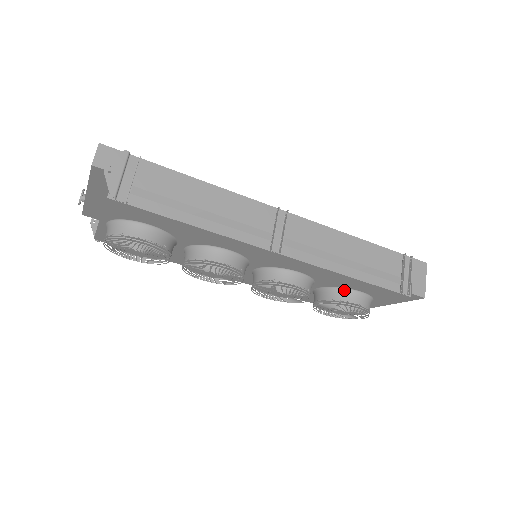
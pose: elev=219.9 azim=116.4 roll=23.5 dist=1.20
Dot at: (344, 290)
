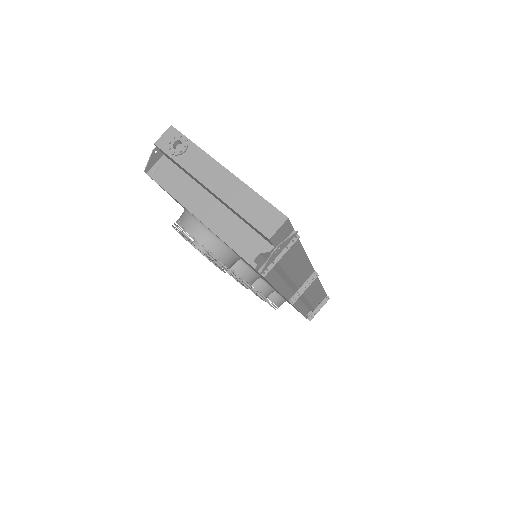
Dot at: (280, 297)
